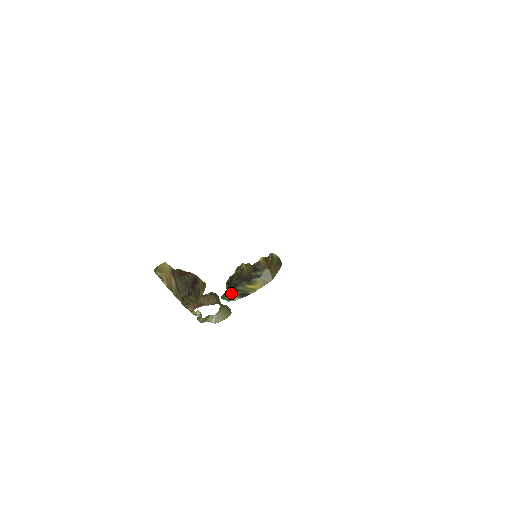
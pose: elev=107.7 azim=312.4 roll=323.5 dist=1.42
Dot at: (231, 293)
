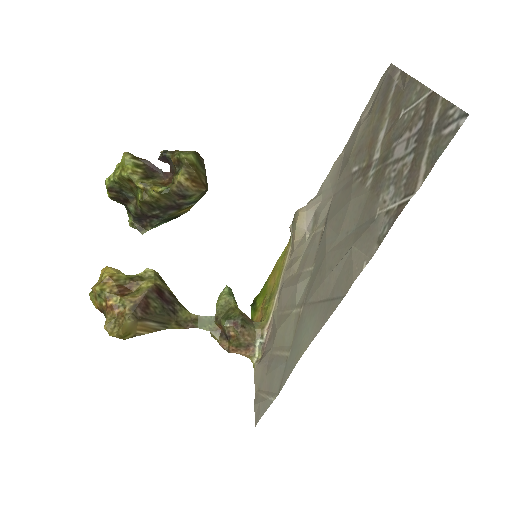
Dot at: (155, 226)
